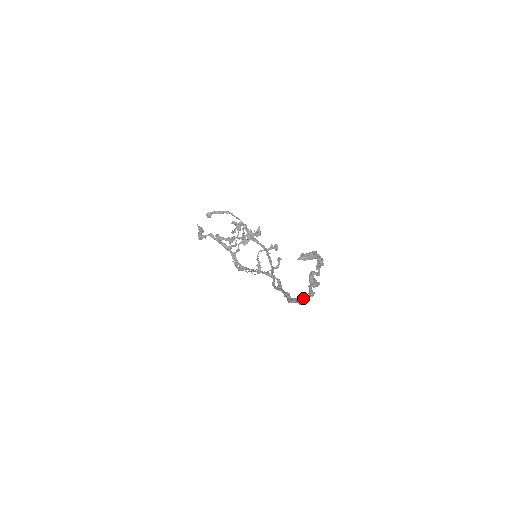
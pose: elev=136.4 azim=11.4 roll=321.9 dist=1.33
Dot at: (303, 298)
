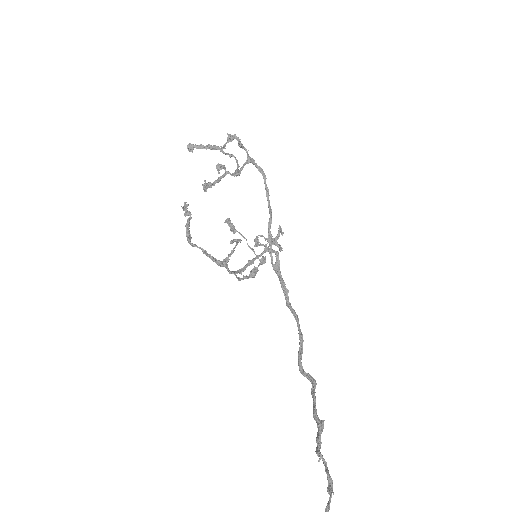
Dot at: occluded
